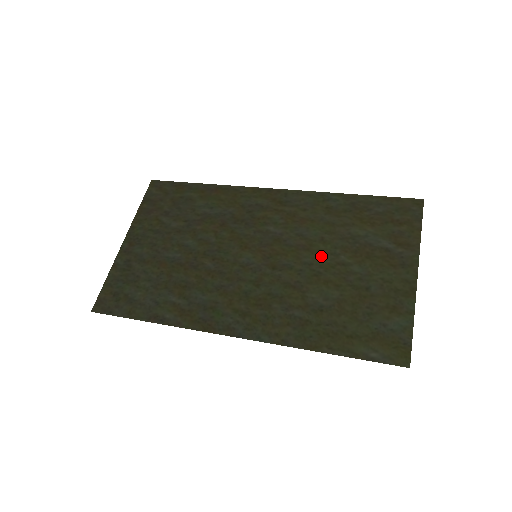
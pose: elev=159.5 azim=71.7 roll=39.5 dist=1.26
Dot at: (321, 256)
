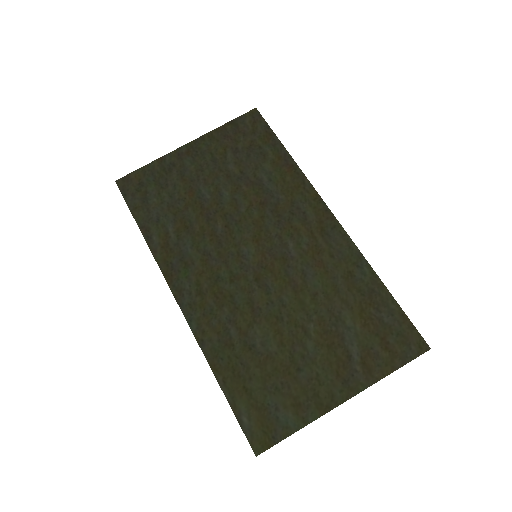
Dot at: (298, 307)
